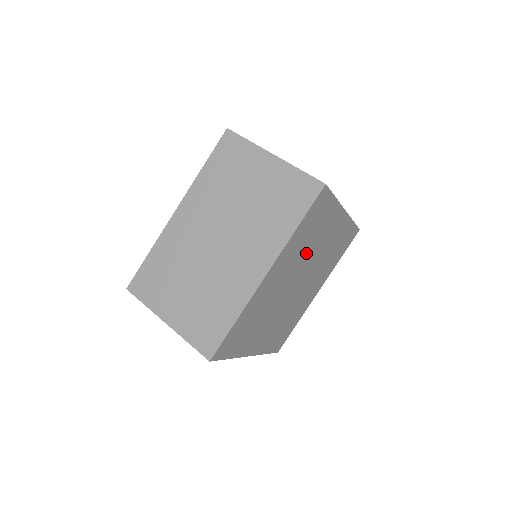
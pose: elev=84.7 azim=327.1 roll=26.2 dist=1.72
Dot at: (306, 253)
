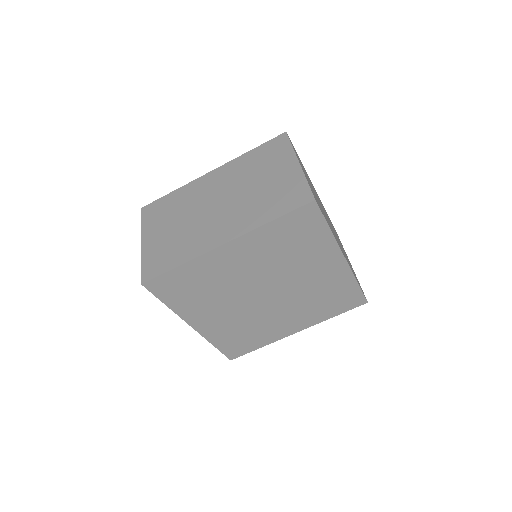
Dot at: (282, 264)
